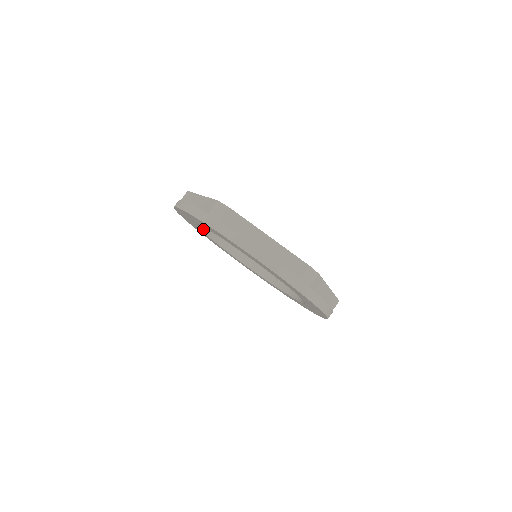
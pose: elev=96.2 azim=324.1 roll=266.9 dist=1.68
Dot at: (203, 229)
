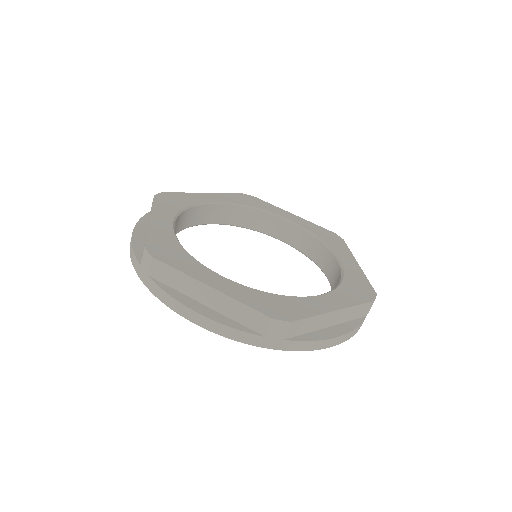
Dot at: (199, 224)
